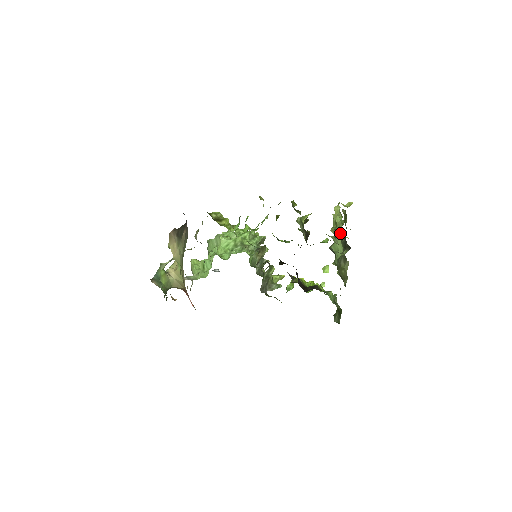
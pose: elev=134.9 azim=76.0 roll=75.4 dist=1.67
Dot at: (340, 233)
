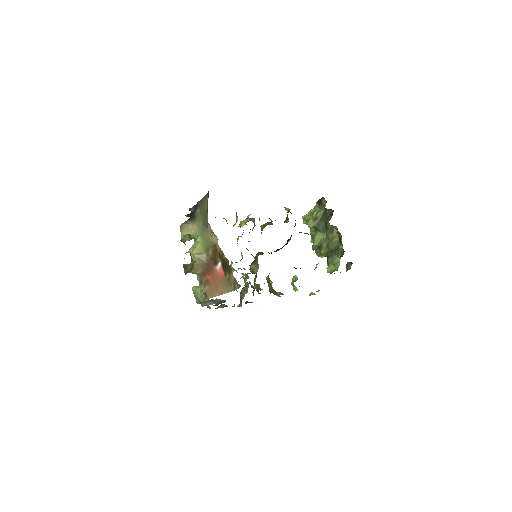
Dot at: (318, 215)
